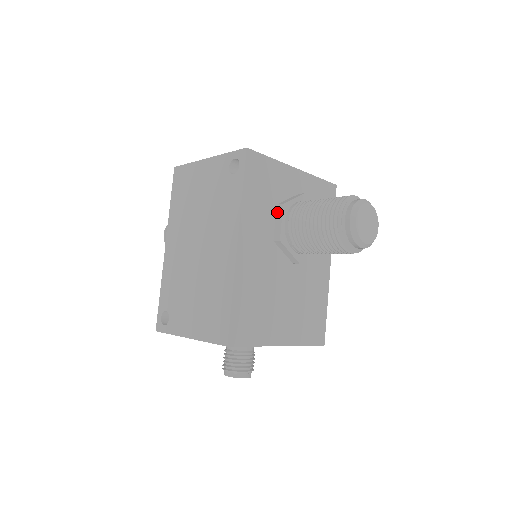
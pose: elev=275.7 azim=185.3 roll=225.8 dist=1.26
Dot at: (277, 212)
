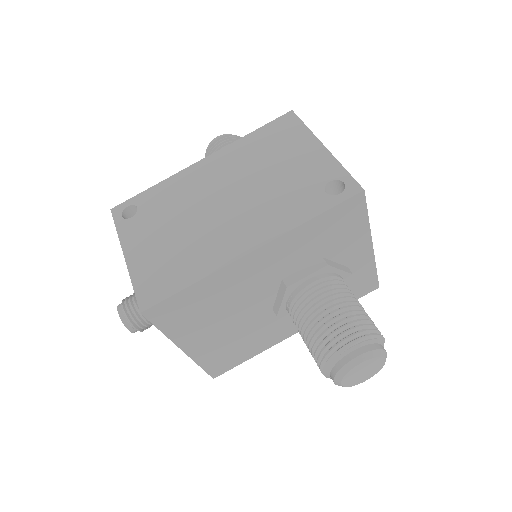
Dot at: (315, 263)
